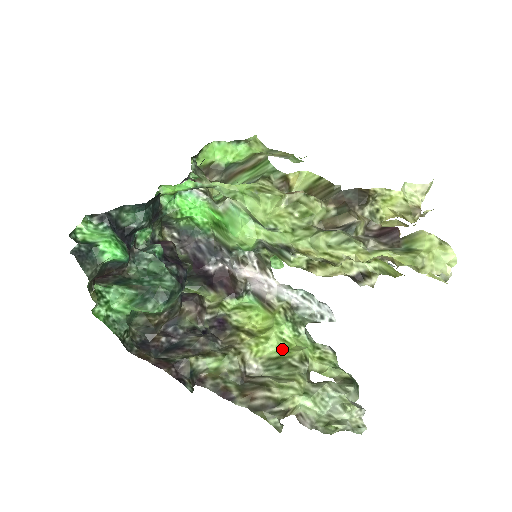
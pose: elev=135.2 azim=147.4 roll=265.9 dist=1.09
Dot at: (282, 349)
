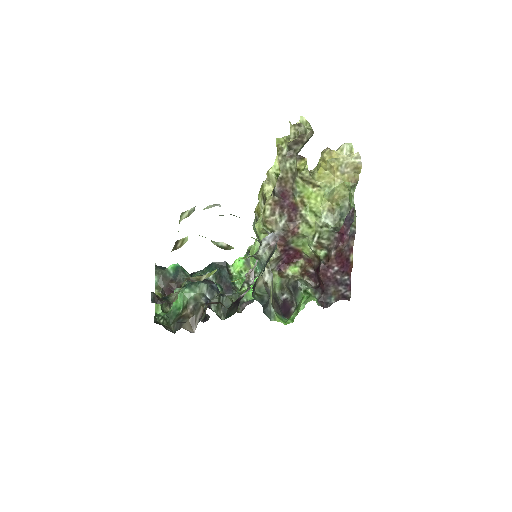
Dot at: occluded
